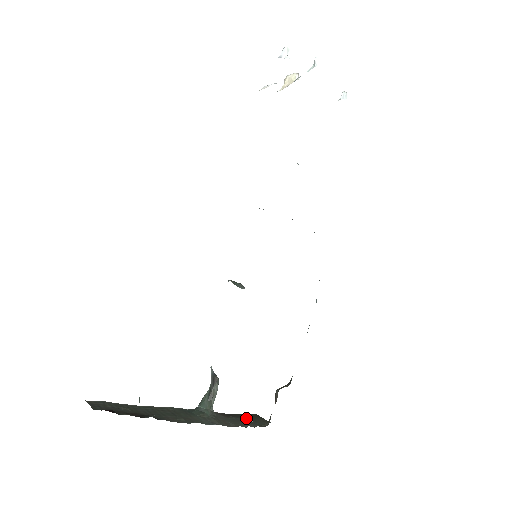
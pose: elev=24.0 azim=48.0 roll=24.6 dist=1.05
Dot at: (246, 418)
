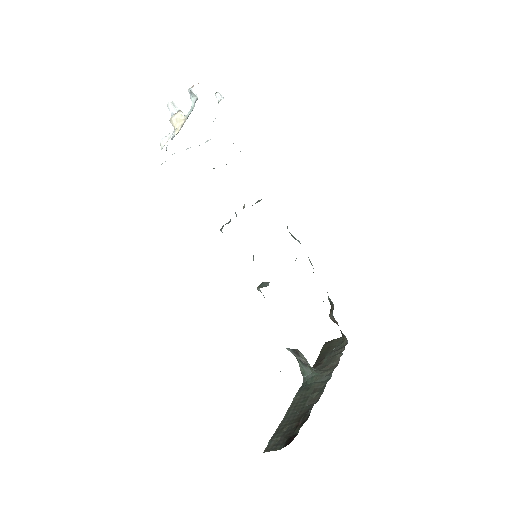
Dot at: (329, 351)
